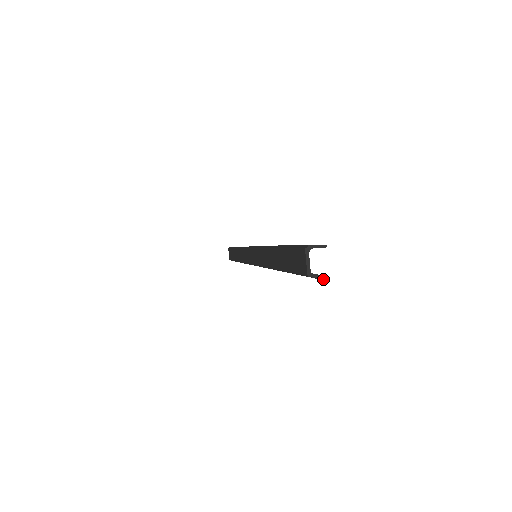
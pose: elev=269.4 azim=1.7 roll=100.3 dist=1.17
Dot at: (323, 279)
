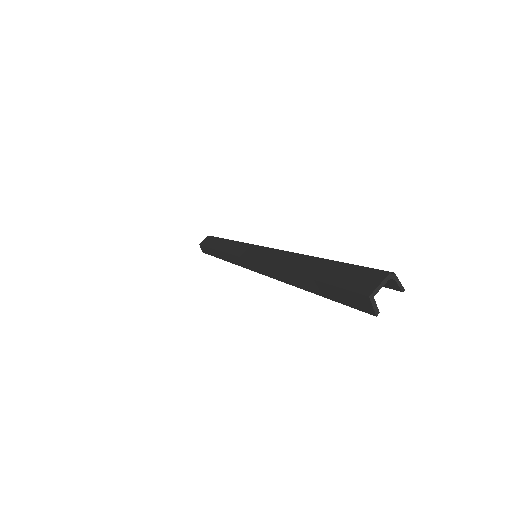
Dot at: (376, 313)
